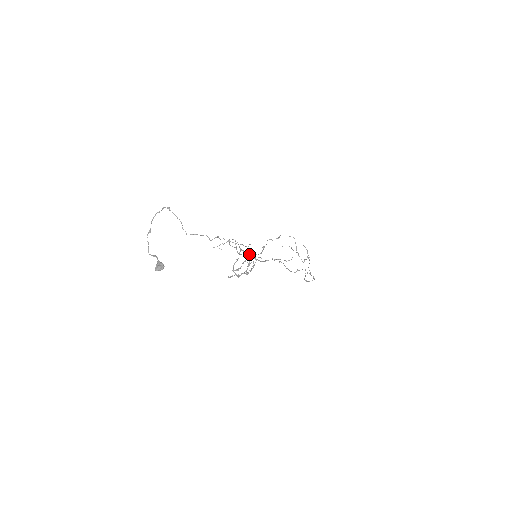
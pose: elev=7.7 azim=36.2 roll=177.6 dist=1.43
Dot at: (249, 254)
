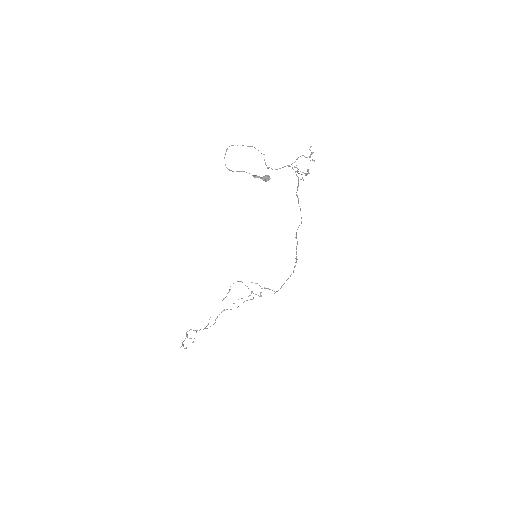
Dot at: occluded
